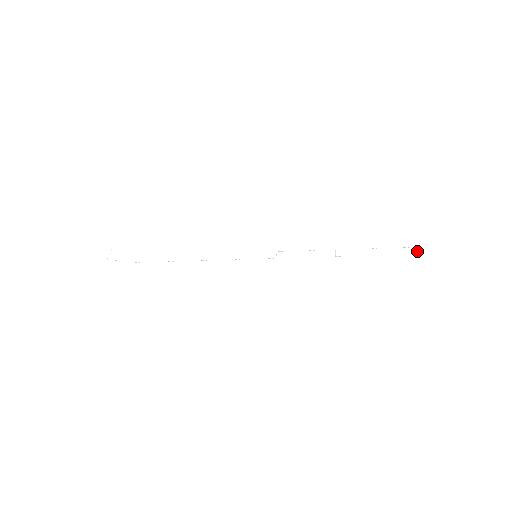
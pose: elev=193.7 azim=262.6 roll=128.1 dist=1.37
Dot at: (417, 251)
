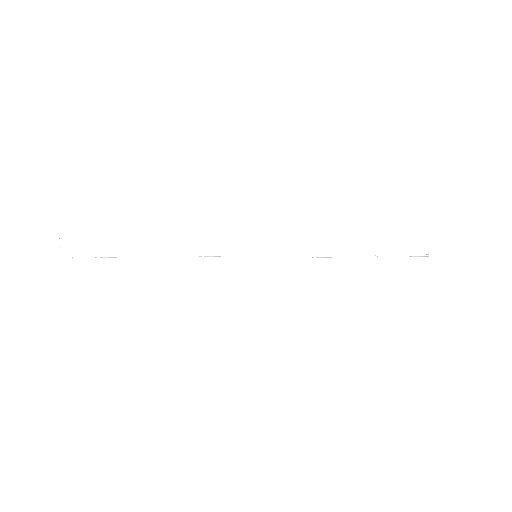
Dot at: occluded
